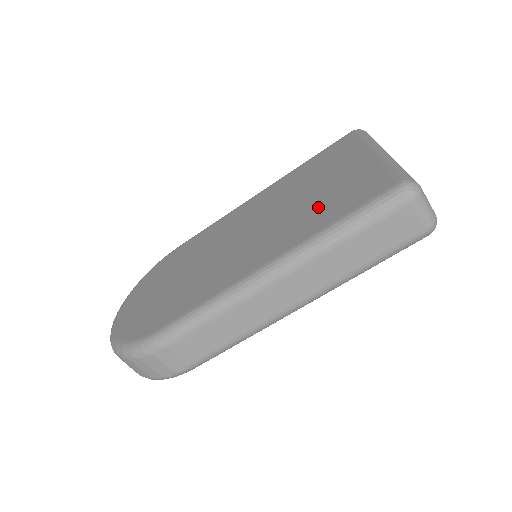
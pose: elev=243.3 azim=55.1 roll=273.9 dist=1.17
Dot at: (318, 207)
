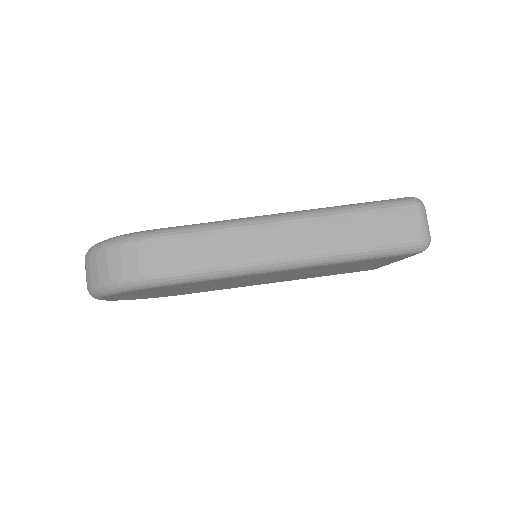
Dot at: occluded
